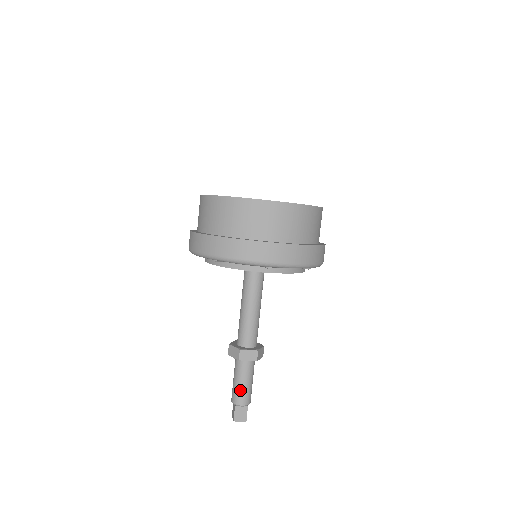
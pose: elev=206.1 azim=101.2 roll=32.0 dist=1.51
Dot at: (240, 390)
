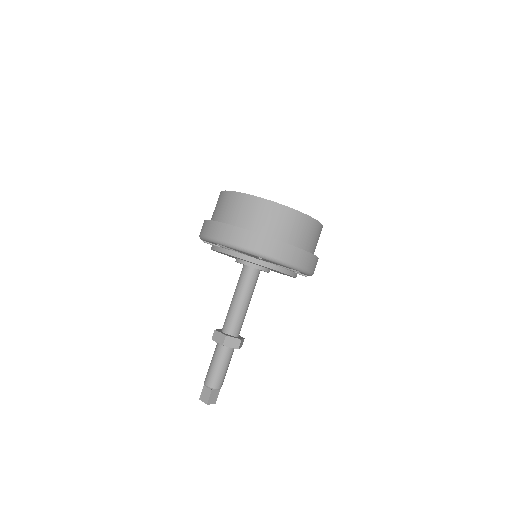
Dot at: (209, 370)
